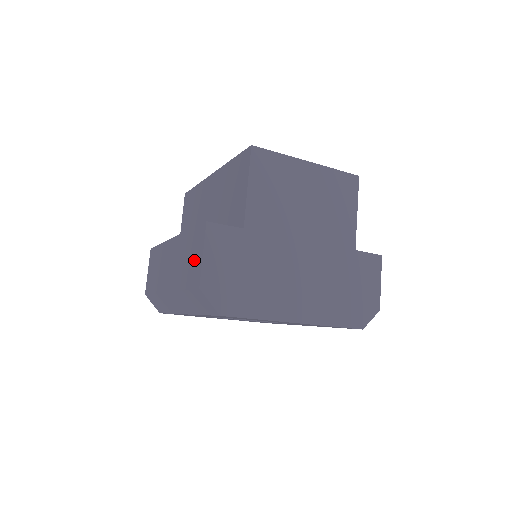
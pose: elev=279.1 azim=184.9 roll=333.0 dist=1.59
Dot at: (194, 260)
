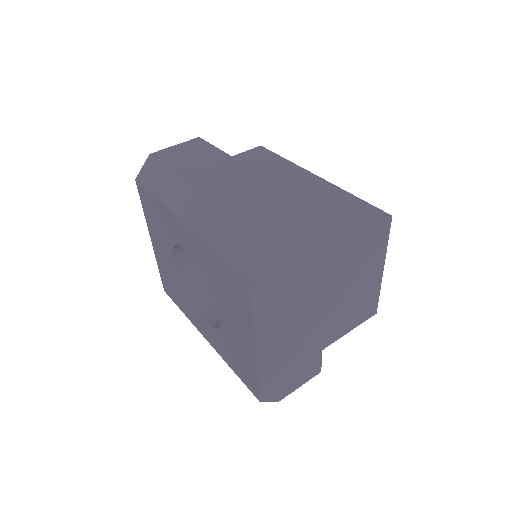
Dot at: (281, 219)
